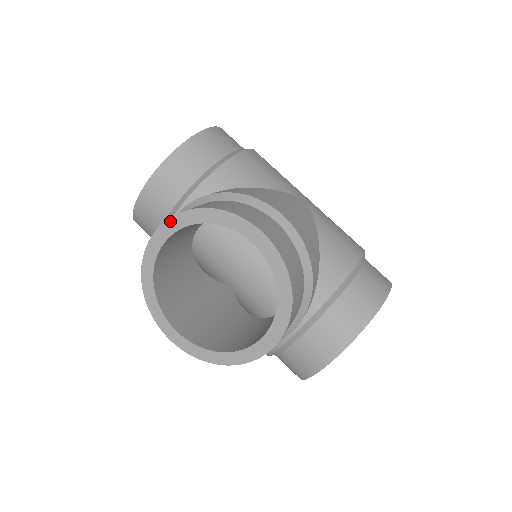
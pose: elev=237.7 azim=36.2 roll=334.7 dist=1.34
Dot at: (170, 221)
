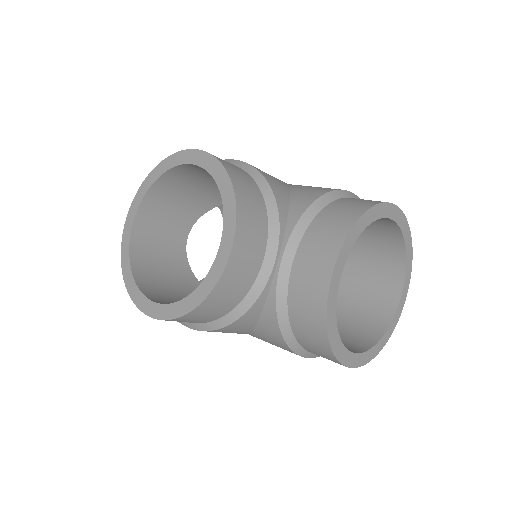
Dot at: (135, 200)
